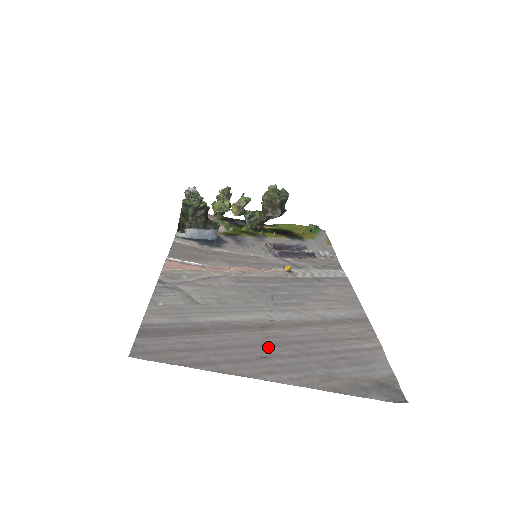
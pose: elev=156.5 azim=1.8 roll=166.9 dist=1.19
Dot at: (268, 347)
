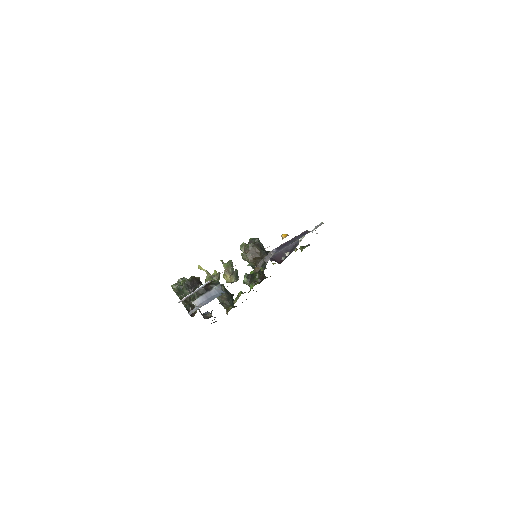
Dot at: occluded
